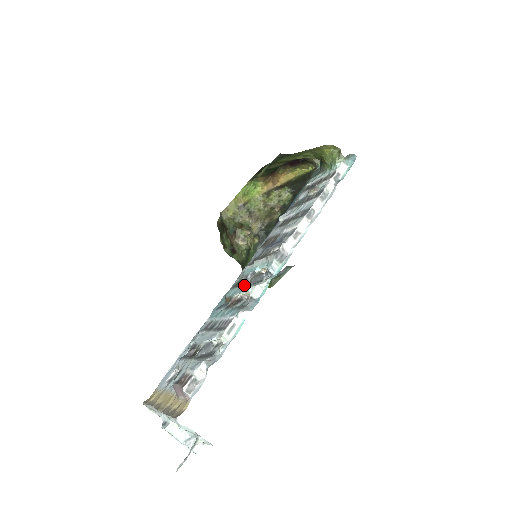
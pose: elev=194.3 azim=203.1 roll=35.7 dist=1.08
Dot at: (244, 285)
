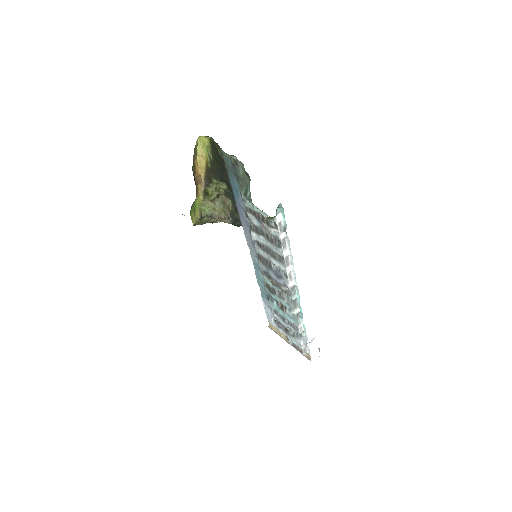
Dot at: (280, 299)
